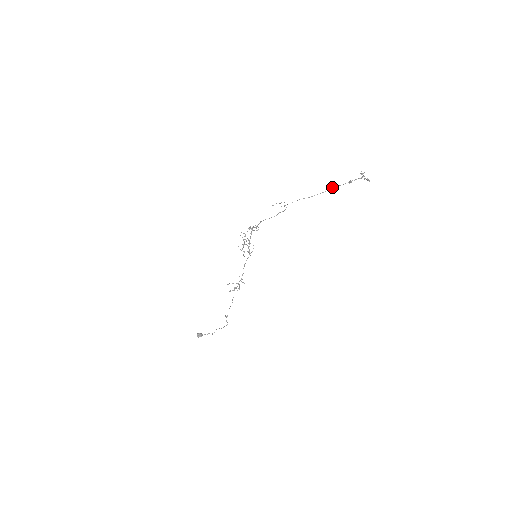
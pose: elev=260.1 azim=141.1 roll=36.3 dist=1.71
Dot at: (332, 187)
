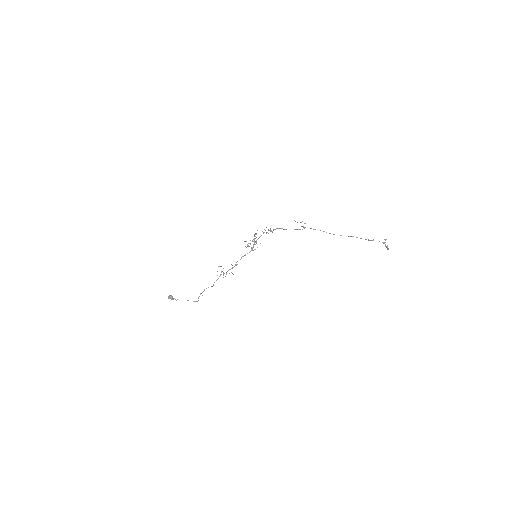
Dot at: (353, 236)
